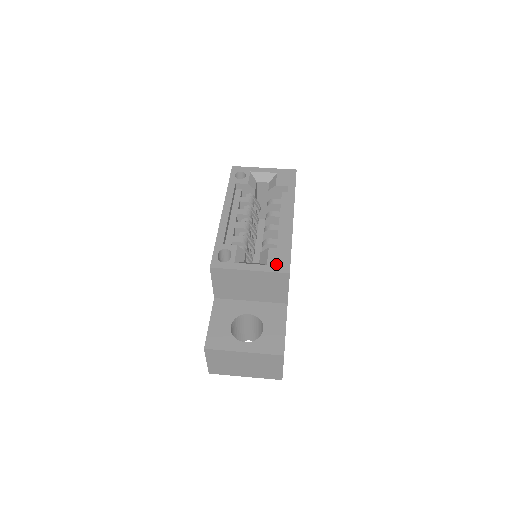
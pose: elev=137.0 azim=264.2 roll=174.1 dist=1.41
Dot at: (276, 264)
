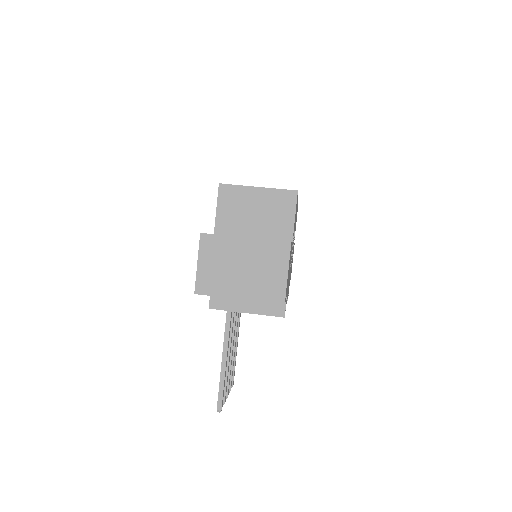
Dot at: occluded
